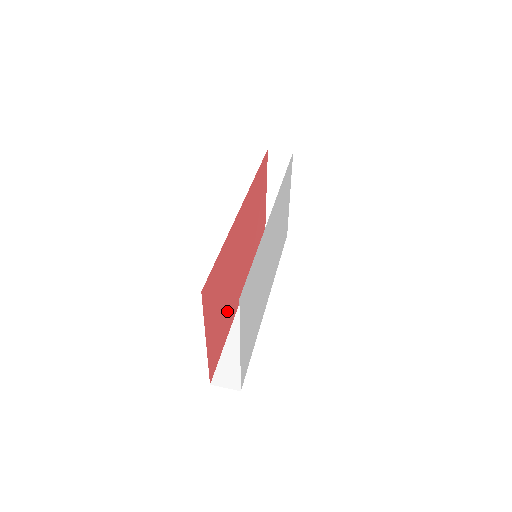
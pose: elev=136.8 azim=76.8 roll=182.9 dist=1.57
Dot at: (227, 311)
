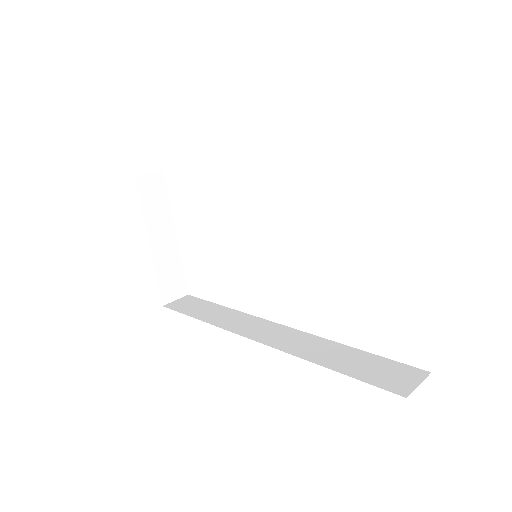
Dot at: occluded
